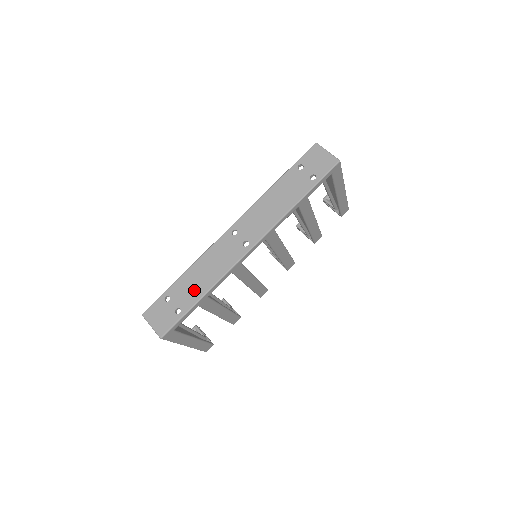
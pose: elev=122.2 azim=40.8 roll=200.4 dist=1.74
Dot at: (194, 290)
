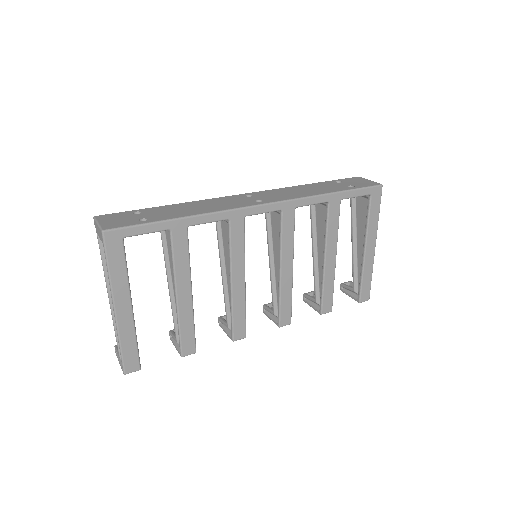
Dot at: (176, 213)
